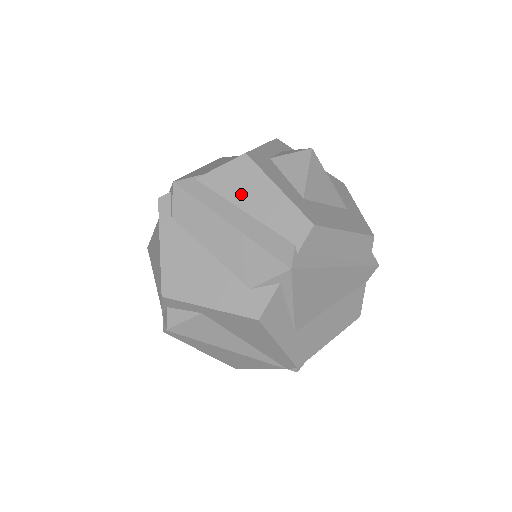
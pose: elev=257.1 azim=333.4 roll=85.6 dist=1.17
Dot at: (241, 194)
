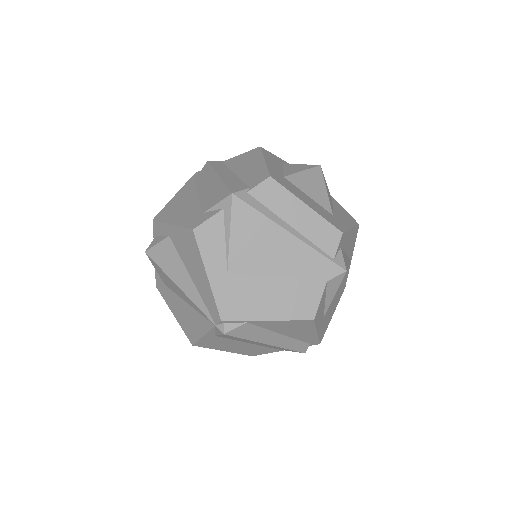
Dot at: (240, 166)
